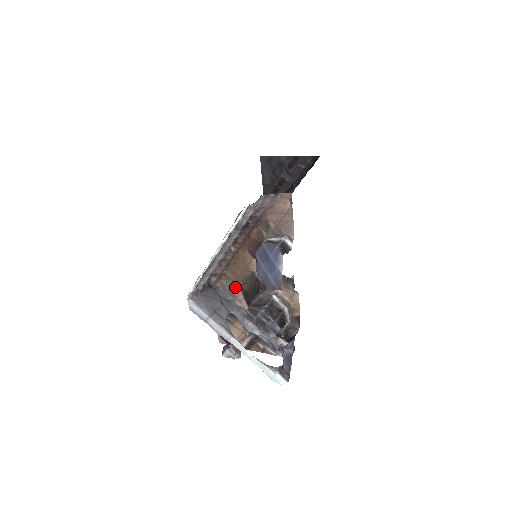
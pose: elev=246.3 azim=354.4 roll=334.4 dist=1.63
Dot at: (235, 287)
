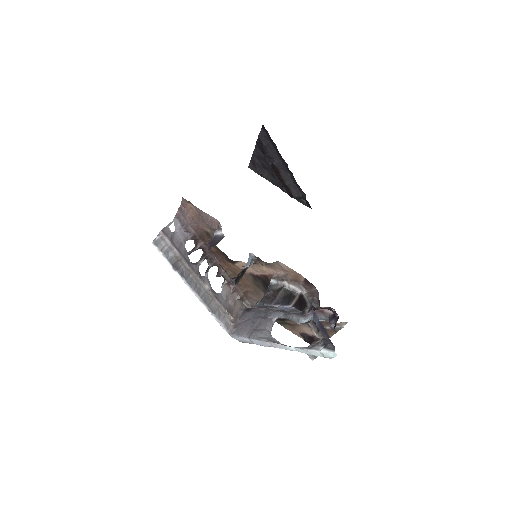
Dot at: (261, 295)
